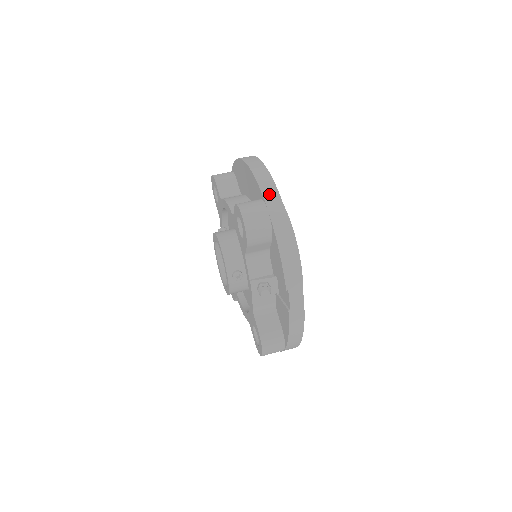
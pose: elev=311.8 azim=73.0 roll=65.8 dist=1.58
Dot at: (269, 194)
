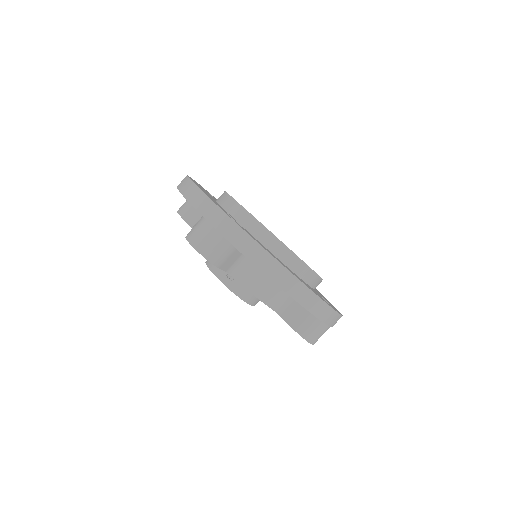
Dot at: (330, 319)
